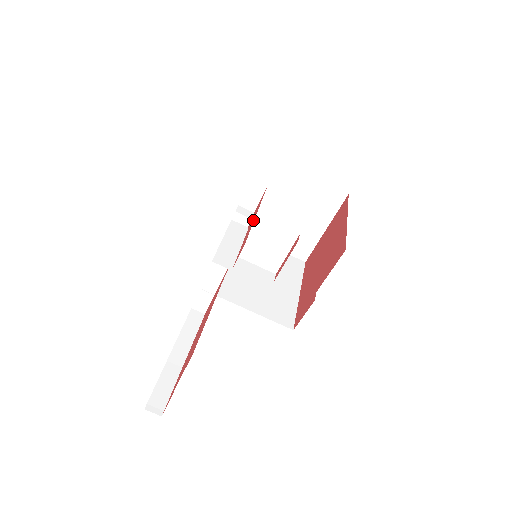
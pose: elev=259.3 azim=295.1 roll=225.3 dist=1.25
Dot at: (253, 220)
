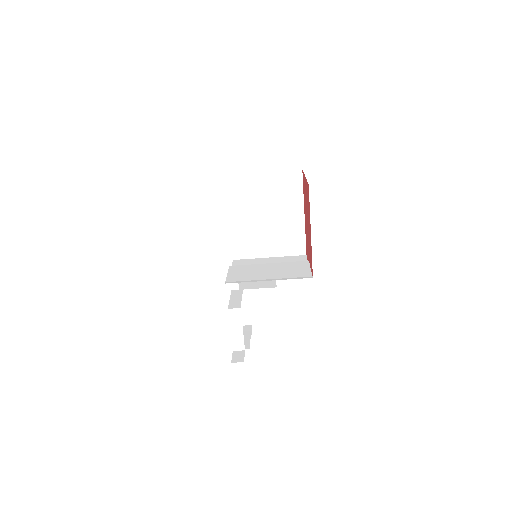
Dot at: occluded
